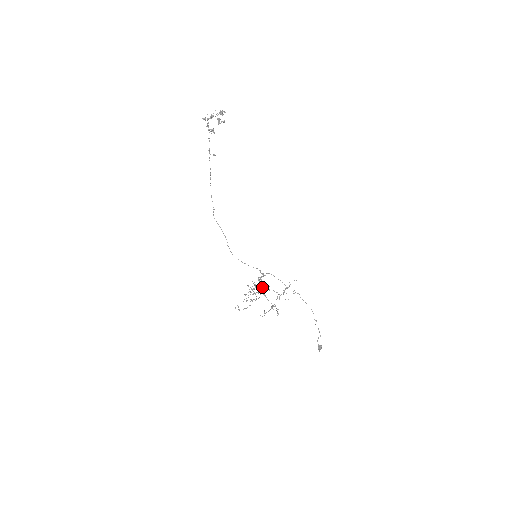
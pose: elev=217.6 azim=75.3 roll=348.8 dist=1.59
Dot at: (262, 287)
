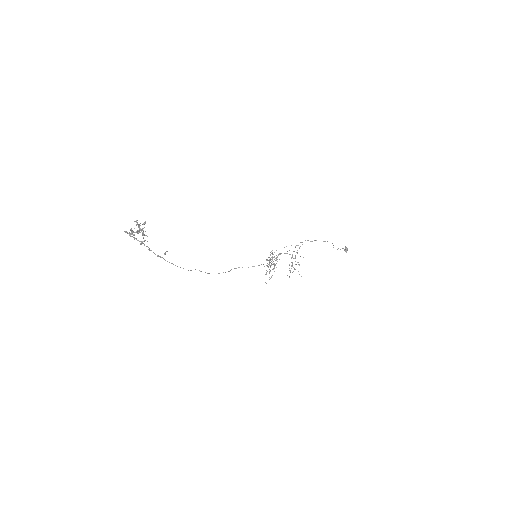
Dot at: (274, 256)
